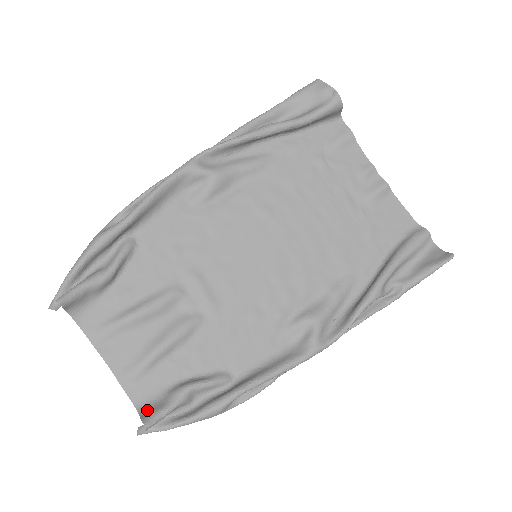
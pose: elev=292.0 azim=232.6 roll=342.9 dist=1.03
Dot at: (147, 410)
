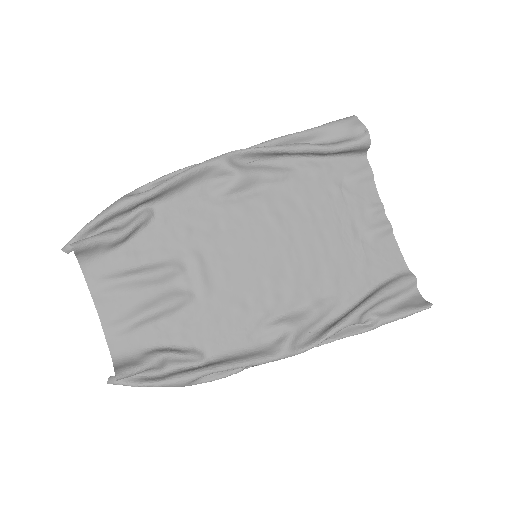
Dot at: (122, 364)
